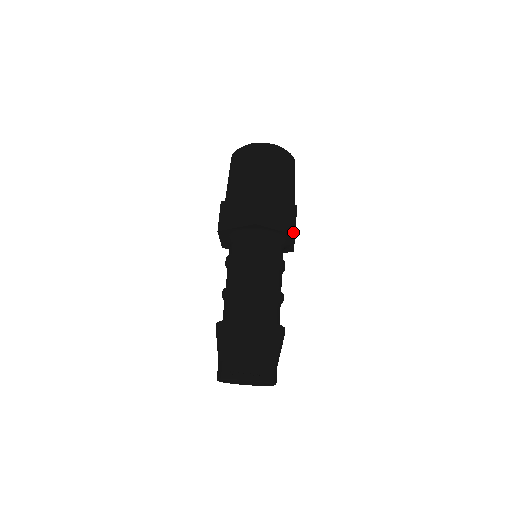
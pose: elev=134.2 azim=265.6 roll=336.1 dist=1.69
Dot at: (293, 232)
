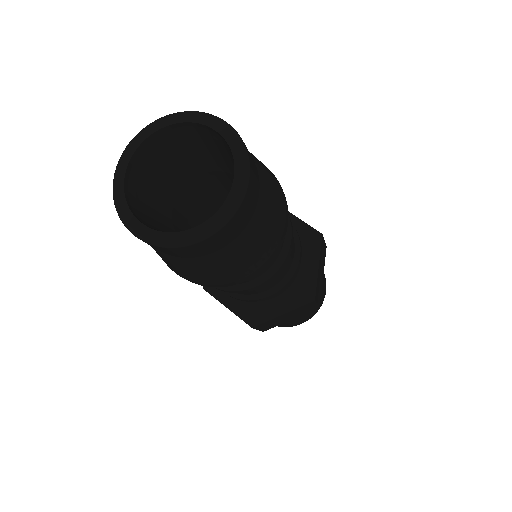
Dot at: (319, 233)
